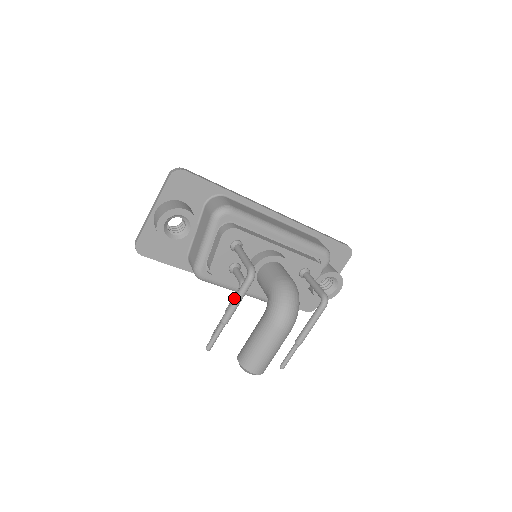
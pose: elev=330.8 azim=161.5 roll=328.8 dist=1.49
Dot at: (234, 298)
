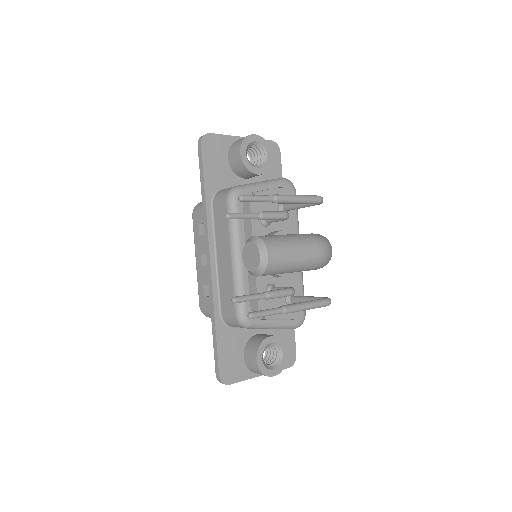
Dot at: occluded
